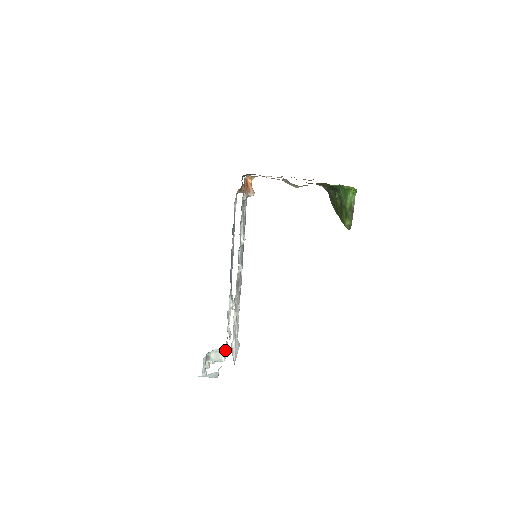
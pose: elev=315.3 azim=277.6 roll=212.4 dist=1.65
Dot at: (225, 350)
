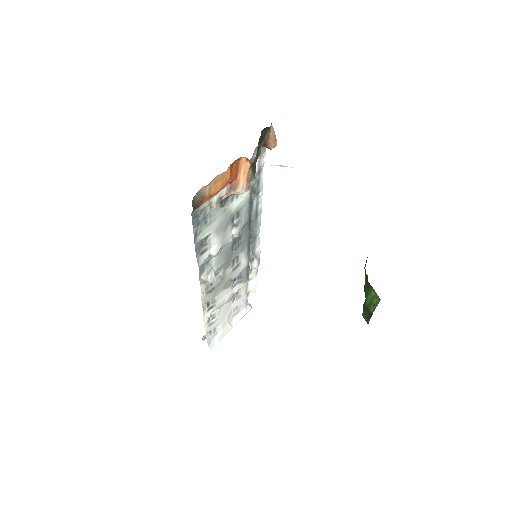
Dot at: occluded
